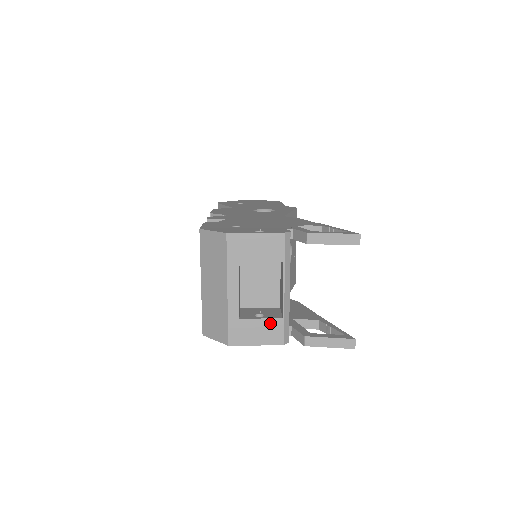
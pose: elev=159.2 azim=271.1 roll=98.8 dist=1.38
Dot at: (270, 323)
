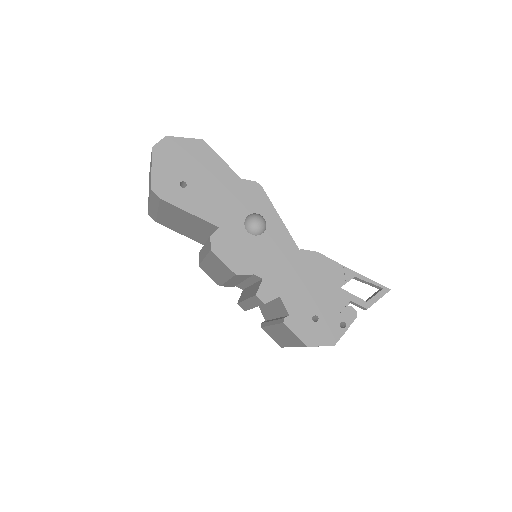
Dot at: occluded
